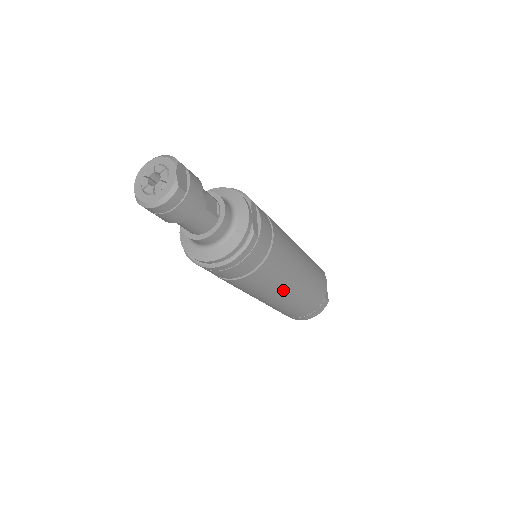
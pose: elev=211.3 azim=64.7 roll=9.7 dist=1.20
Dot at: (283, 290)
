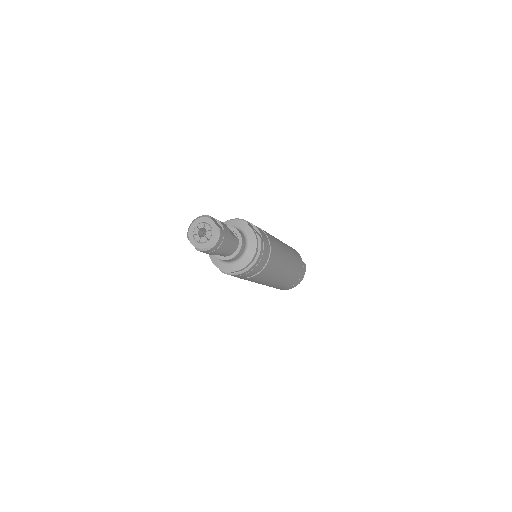
Dot at: (284, 267)
